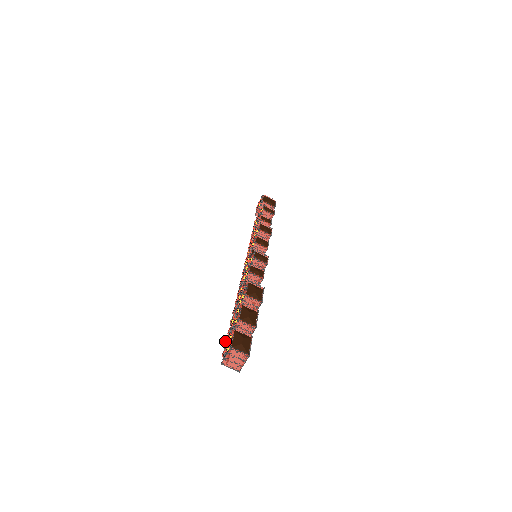
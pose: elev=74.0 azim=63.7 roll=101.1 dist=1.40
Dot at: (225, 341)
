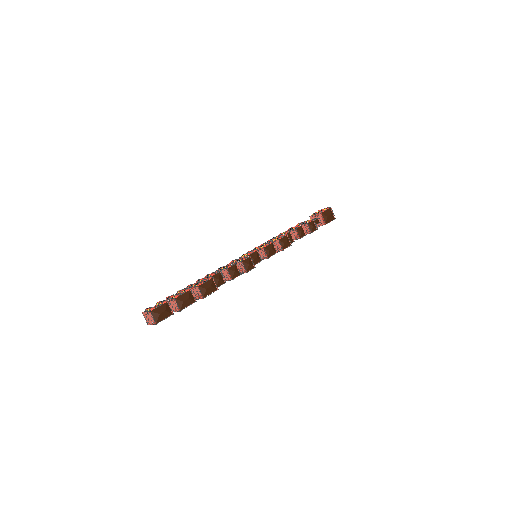
Dot at: (158, 302)
